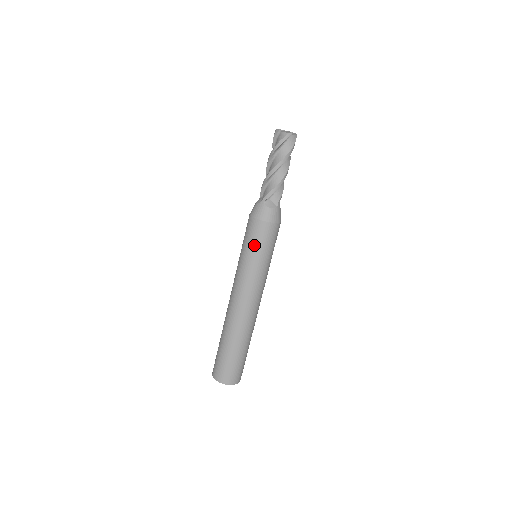
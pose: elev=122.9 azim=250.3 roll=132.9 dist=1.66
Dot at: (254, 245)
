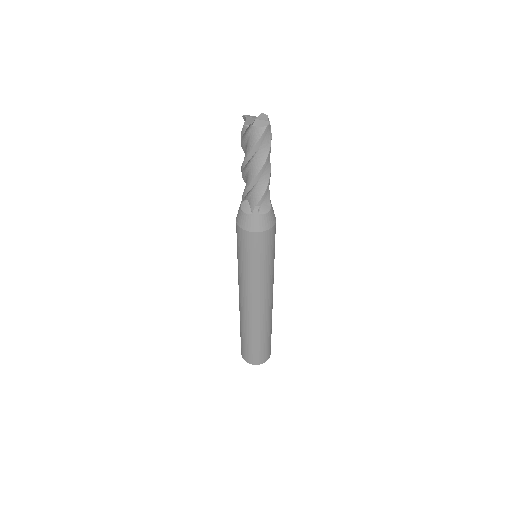
Dot at: (261, 256)
